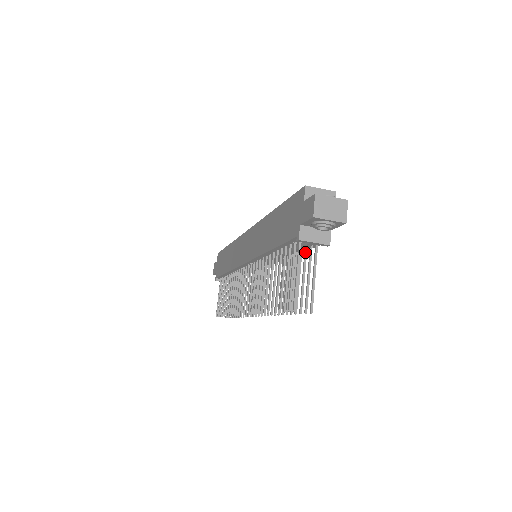
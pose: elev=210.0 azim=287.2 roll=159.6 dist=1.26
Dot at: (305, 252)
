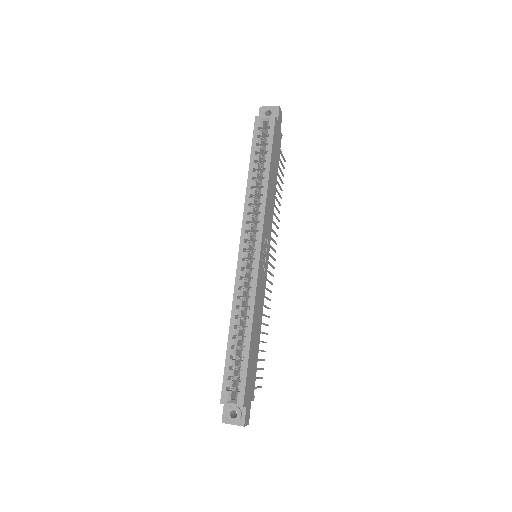
Dot at: occluded
